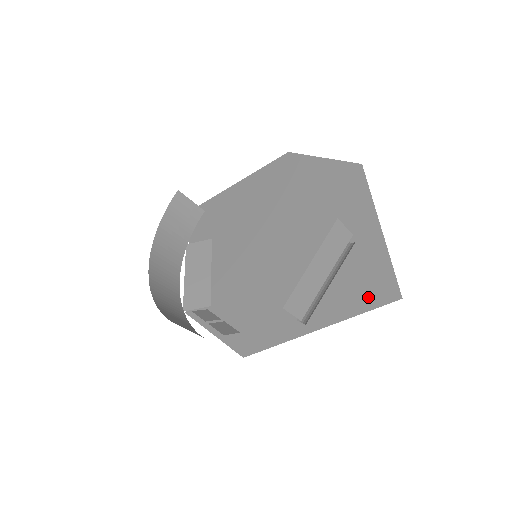
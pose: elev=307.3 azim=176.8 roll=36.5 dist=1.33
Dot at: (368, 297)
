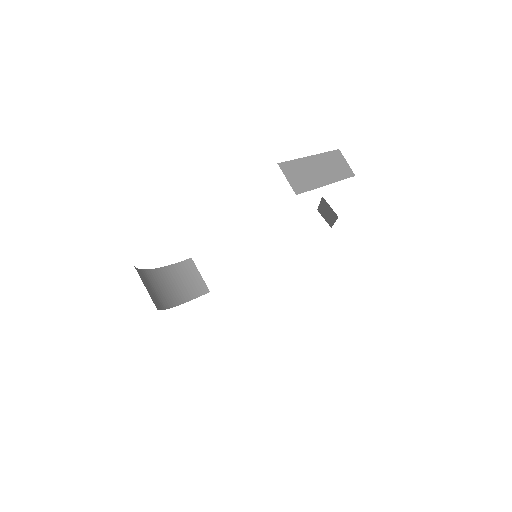
Dot at: occluded
